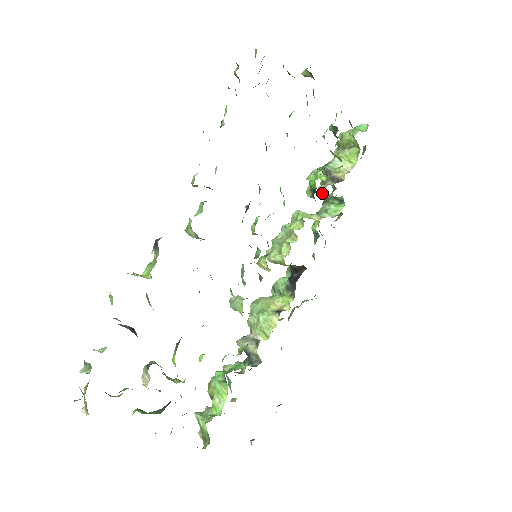
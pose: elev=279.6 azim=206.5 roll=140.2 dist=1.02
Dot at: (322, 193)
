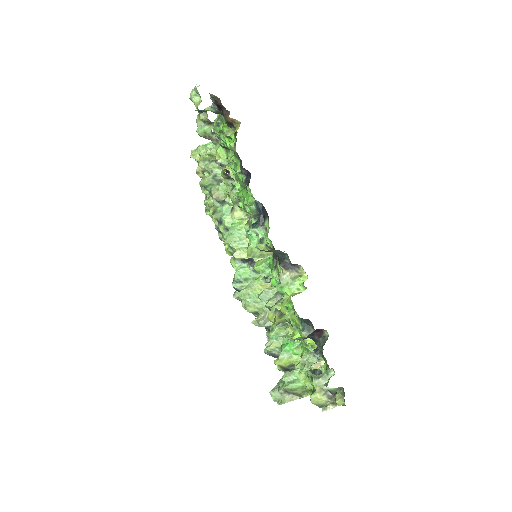
Dot at: (222, 198)
